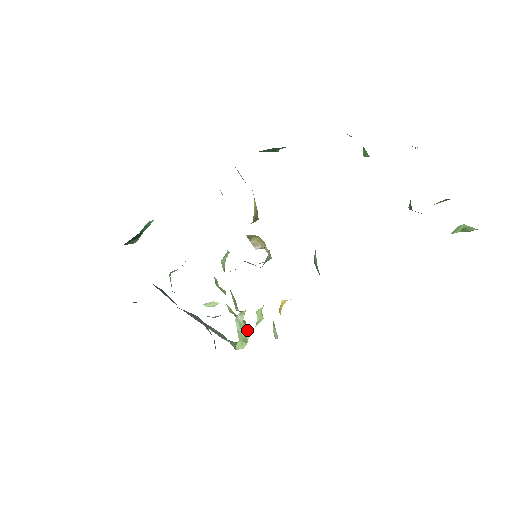
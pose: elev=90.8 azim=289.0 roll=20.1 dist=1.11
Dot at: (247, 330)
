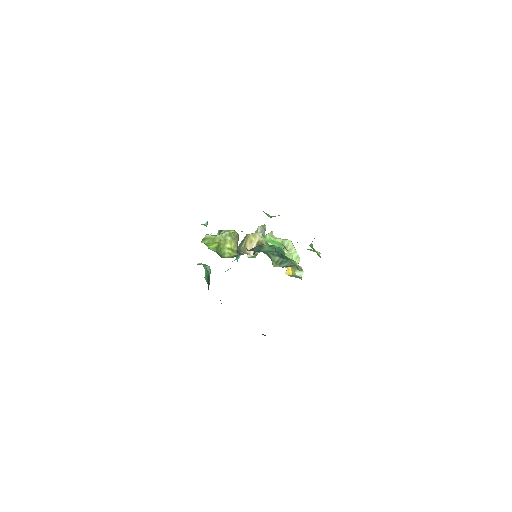
Dot at: (293, 252)
